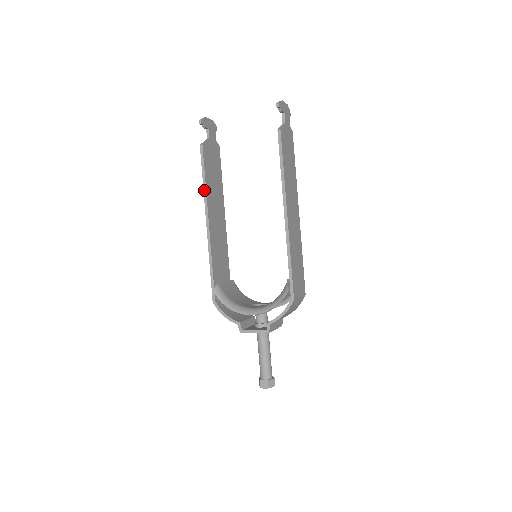
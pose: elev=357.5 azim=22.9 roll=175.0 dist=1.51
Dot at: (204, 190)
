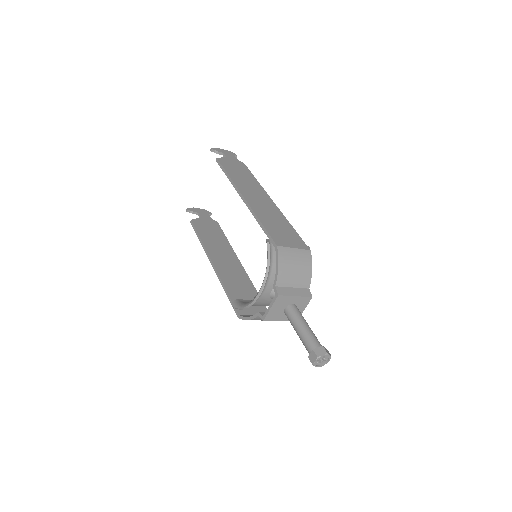
Dot at: (202, 245)
